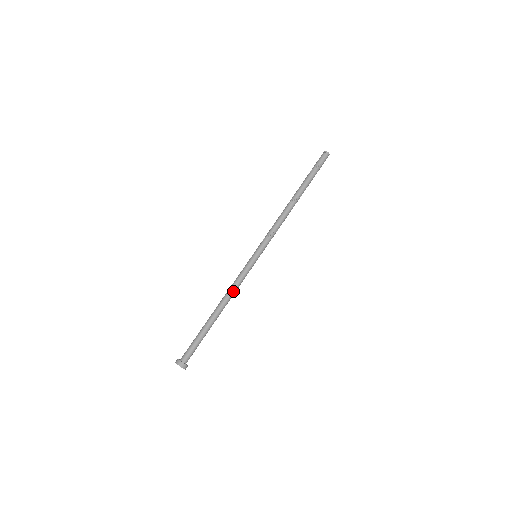
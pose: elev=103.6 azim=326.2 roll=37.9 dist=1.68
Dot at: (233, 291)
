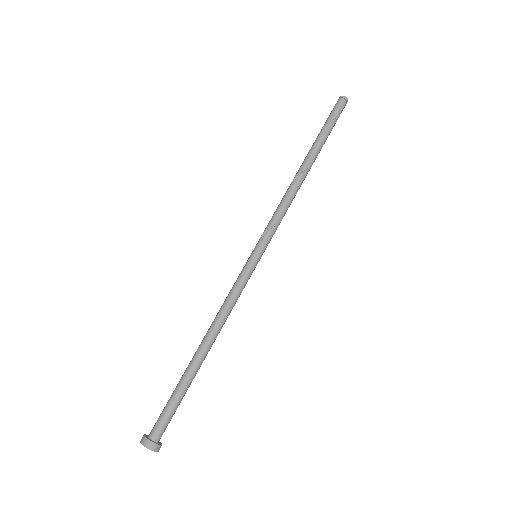
Dot at: (227, 315)
